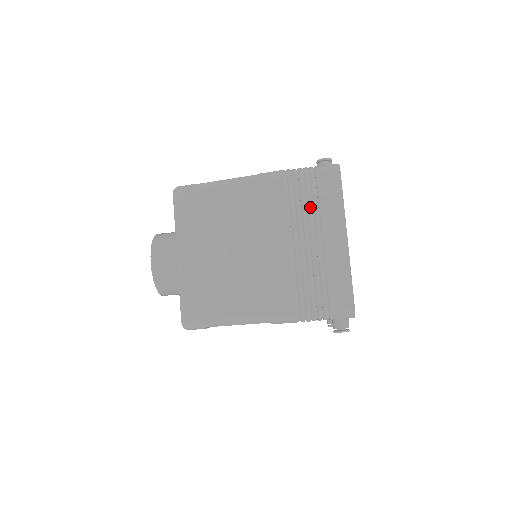
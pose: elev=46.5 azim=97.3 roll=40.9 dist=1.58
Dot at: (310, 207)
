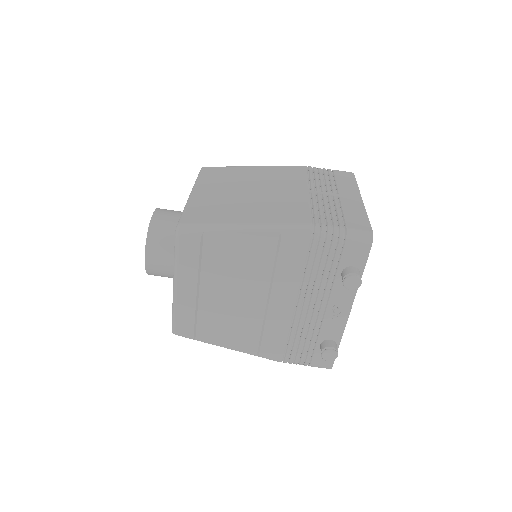
Dot at: (328, 180)
